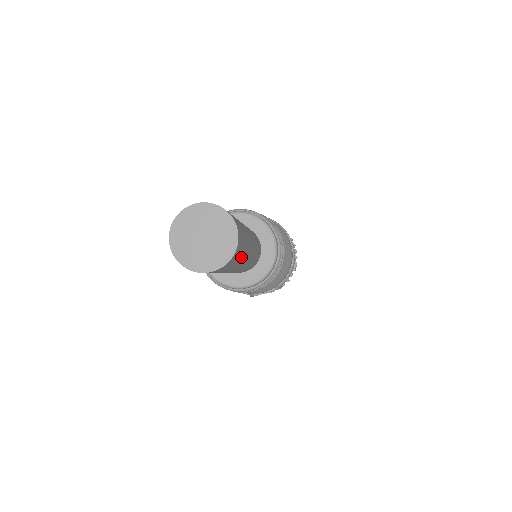
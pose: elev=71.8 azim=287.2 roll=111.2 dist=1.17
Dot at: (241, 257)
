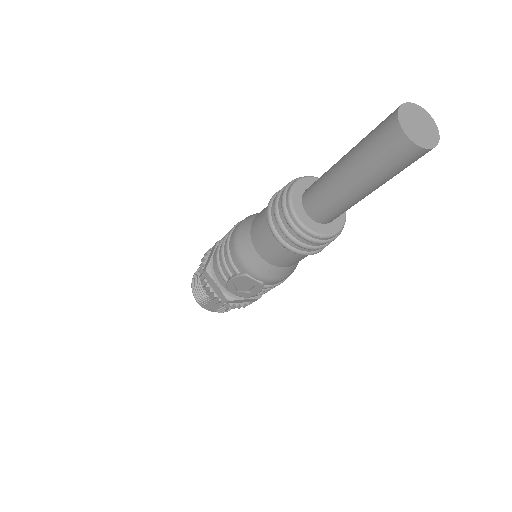
Dot at: (400, 171)
